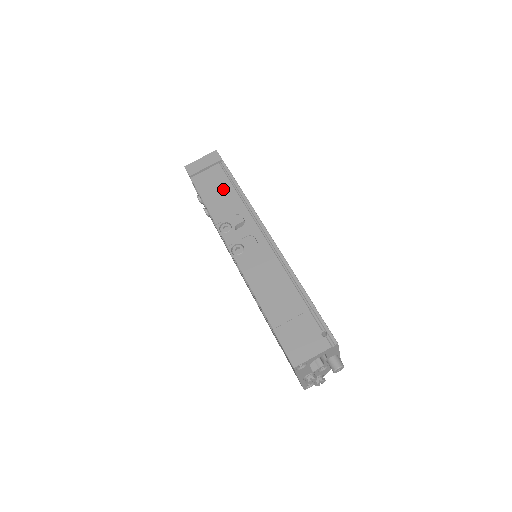
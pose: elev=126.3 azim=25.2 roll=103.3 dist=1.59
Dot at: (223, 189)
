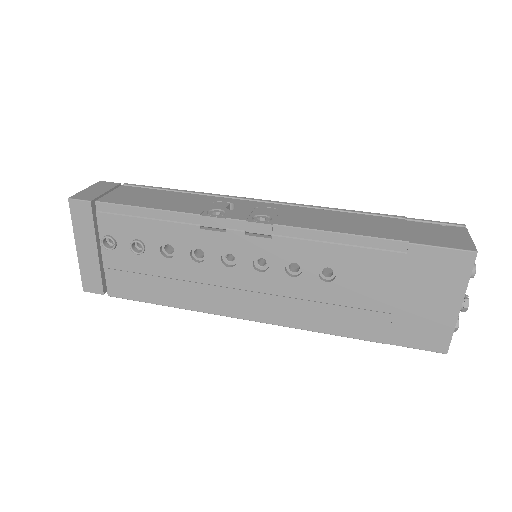
Dot at: (161, 195)
